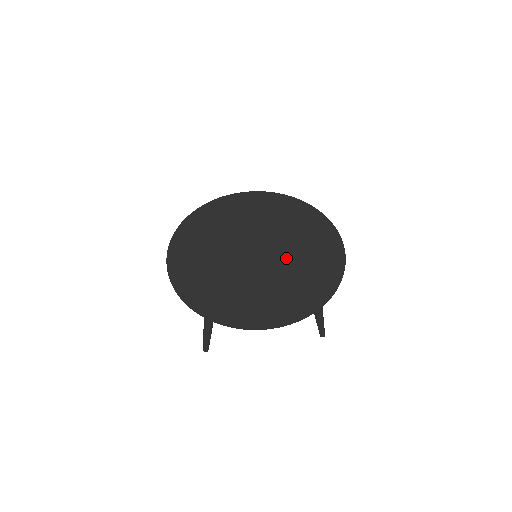
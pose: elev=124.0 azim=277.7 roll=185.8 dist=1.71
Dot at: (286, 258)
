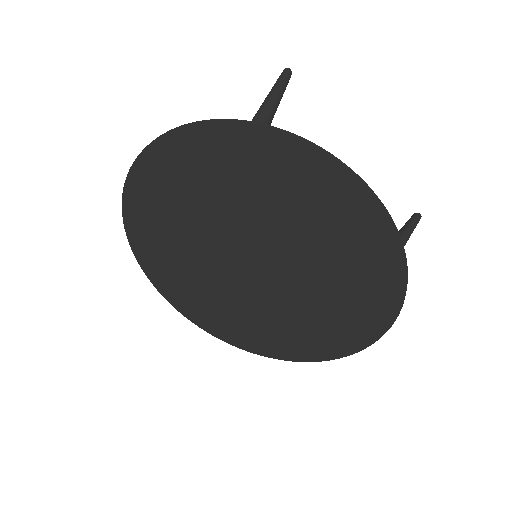
Dot at: (270, 302)
